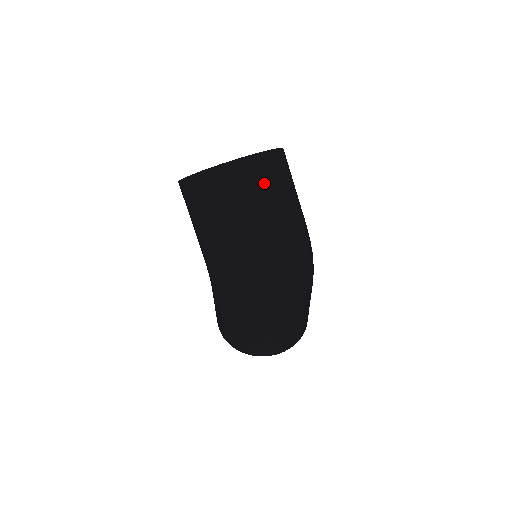
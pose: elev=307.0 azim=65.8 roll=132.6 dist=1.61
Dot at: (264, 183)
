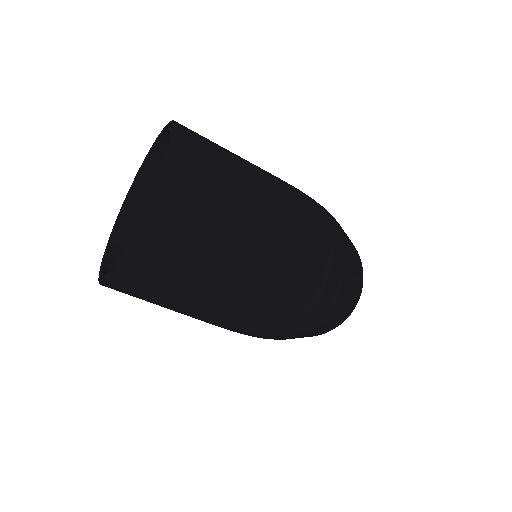
Dot at: (203, 211)
